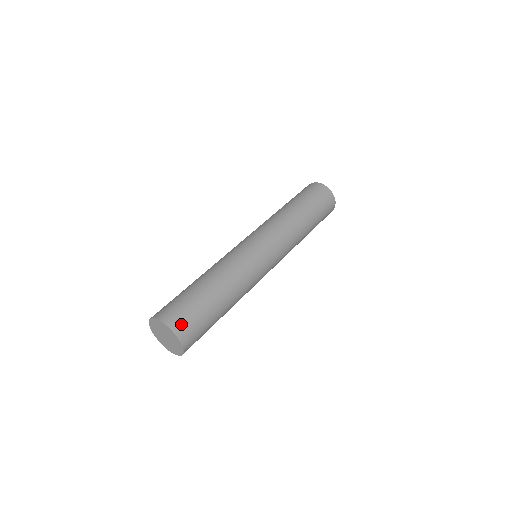
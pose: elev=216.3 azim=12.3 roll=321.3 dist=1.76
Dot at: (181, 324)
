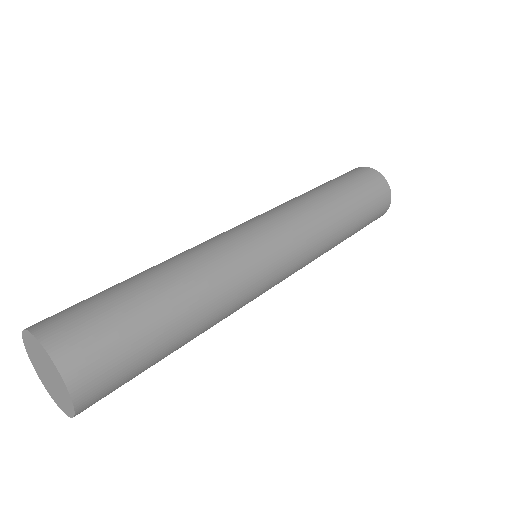
Dot at: (94, 383)
